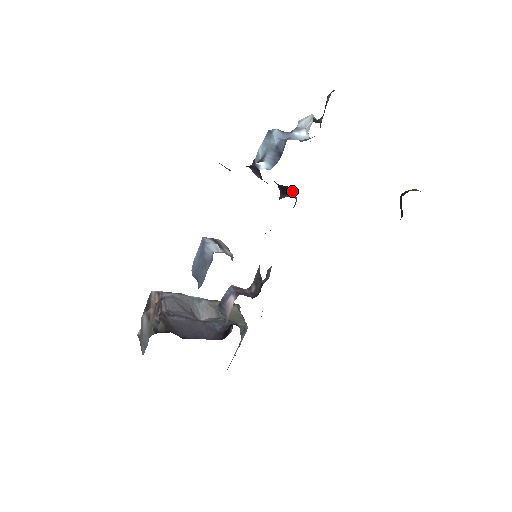
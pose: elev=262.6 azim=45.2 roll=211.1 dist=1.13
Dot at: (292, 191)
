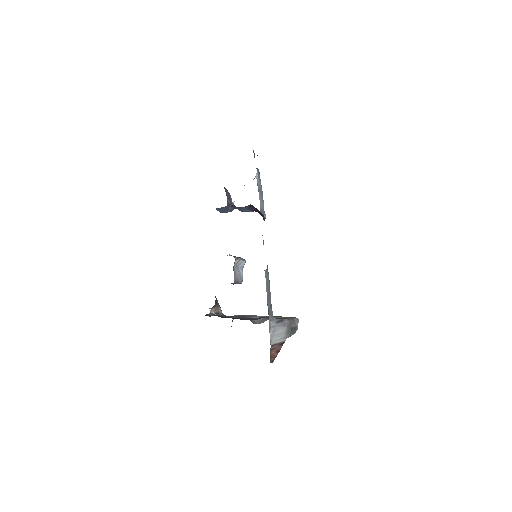
Dot at: (254, 207)
